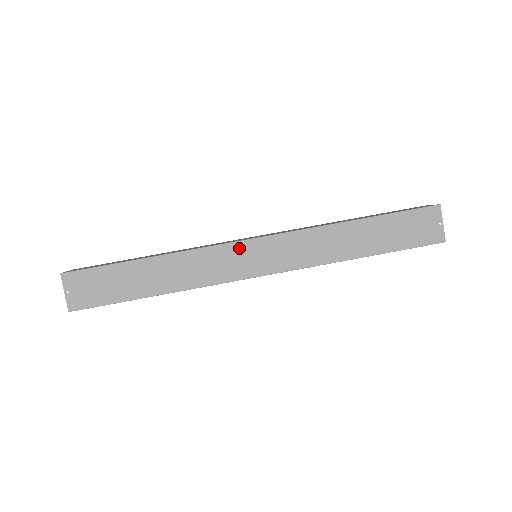
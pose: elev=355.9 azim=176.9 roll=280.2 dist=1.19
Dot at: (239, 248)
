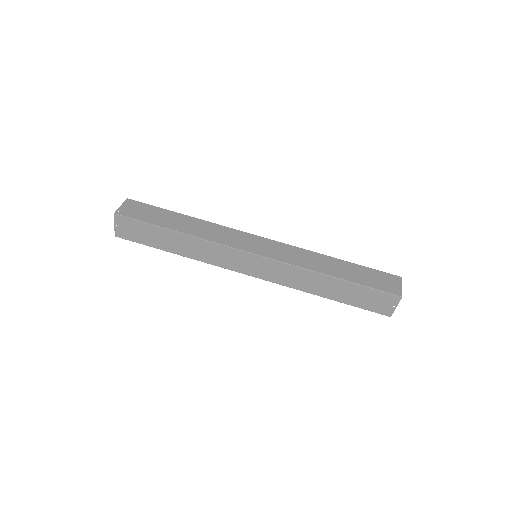
Dot at: (242, 255)
